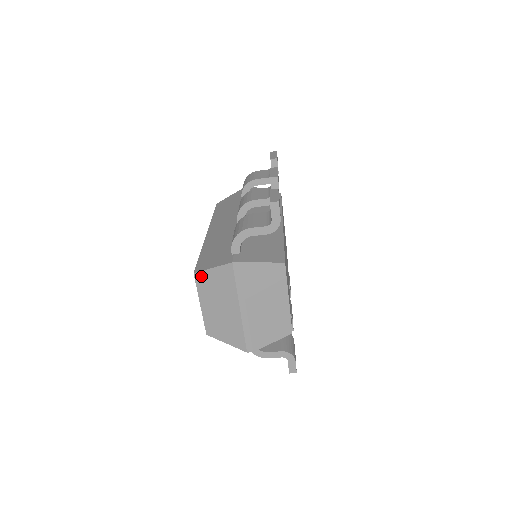
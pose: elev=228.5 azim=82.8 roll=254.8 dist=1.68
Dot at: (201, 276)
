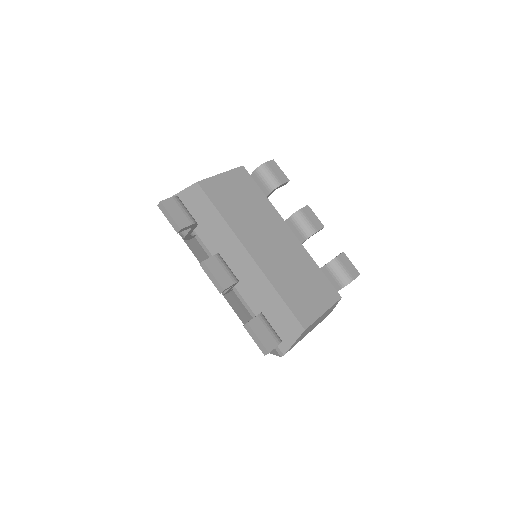
Dot at: occluded
